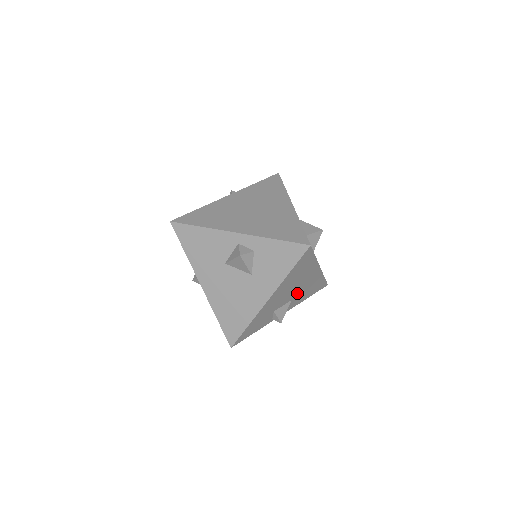
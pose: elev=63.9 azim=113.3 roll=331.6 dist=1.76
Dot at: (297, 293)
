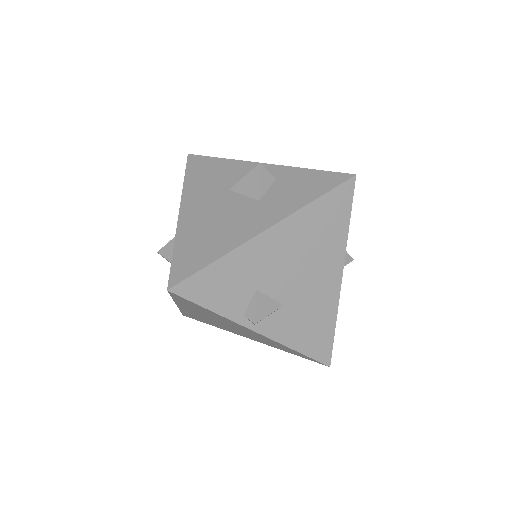
Dot at: (296, 298)
